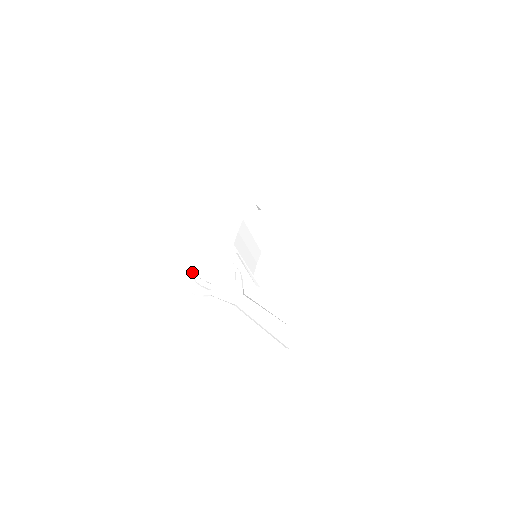
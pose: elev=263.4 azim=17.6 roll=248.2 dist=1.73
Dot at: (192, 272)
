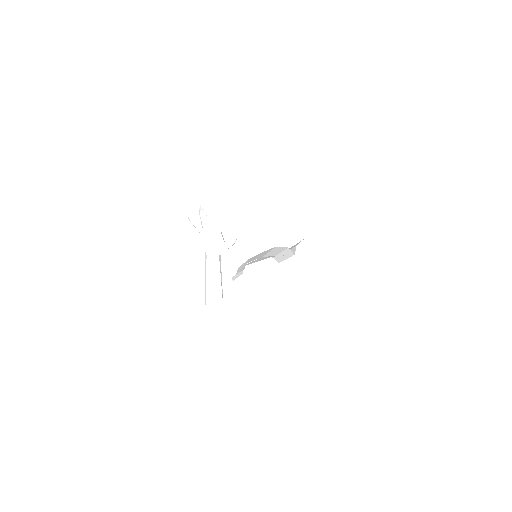
Dot at: occluded
